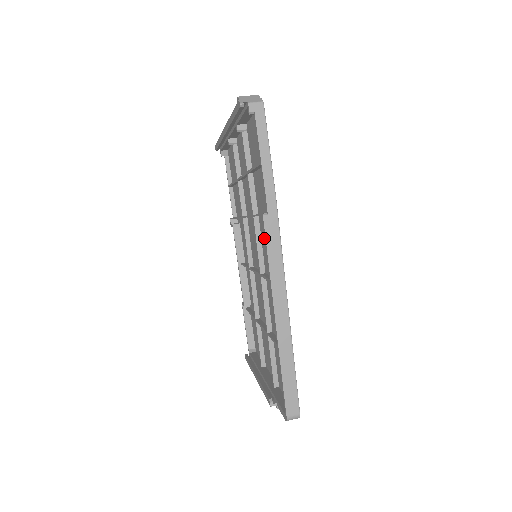
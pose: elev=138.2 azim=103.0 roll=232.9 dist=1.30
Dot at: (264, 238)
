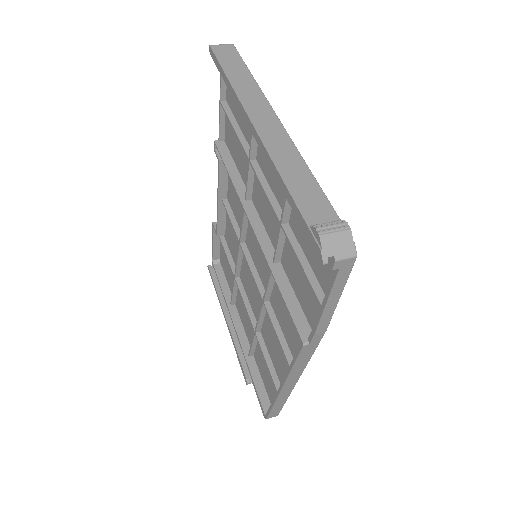
Dot at: occluded
